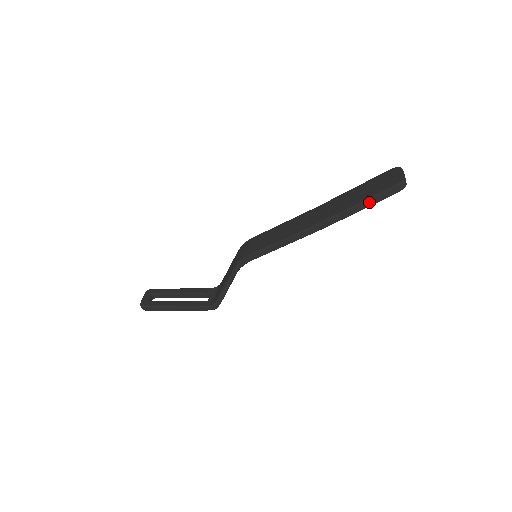
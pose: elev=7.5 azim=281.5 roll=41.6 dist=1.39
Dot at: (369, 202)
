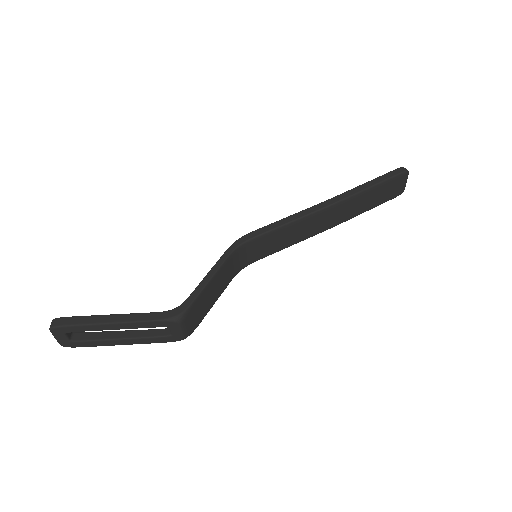
Dot at: (379, 179)
